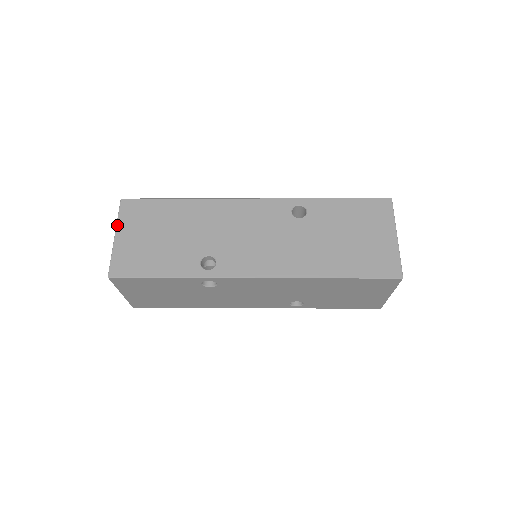
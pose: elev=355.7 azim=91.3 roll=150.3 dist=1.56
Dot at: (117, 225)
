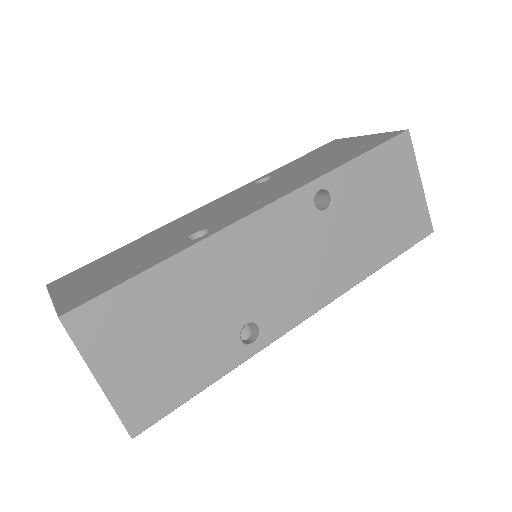
Dot at: (88, 364)
